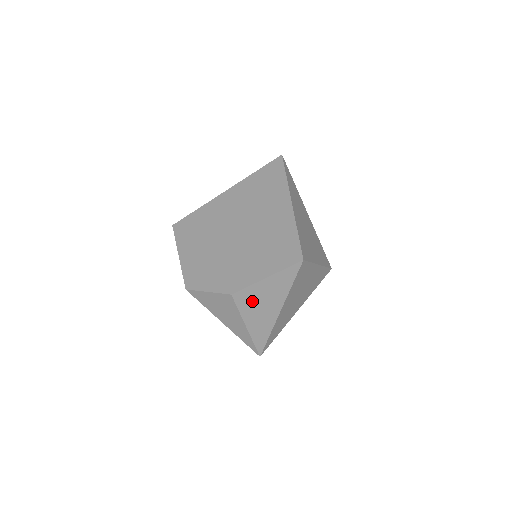
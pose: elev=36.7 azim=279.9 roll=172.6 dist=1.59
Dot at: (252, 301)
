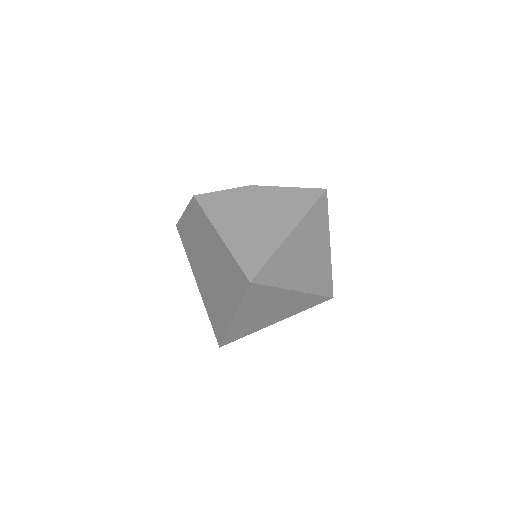
Dot at: (268, 203)
